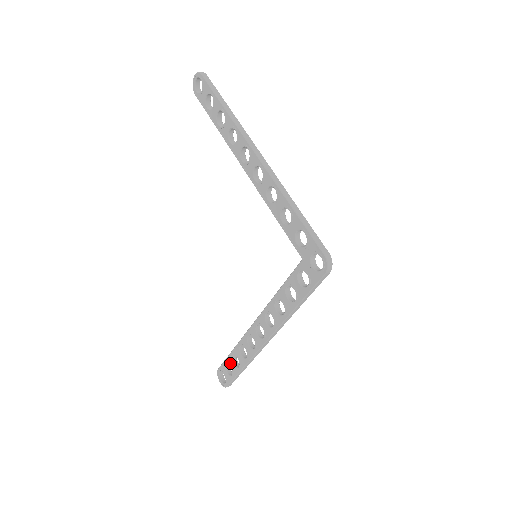
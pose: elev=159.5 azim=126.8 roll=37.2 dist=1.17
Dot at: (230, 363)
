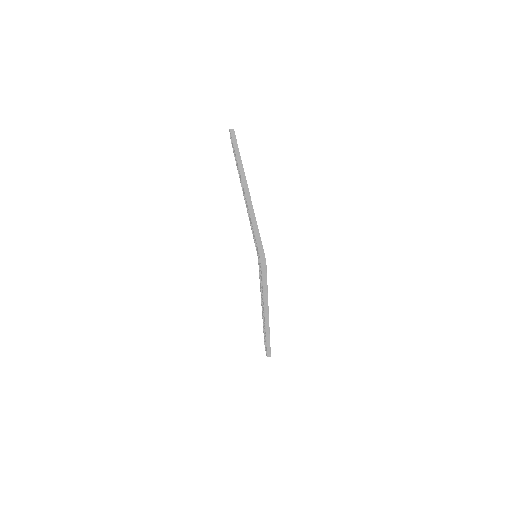
Dot at: (264, 338)
